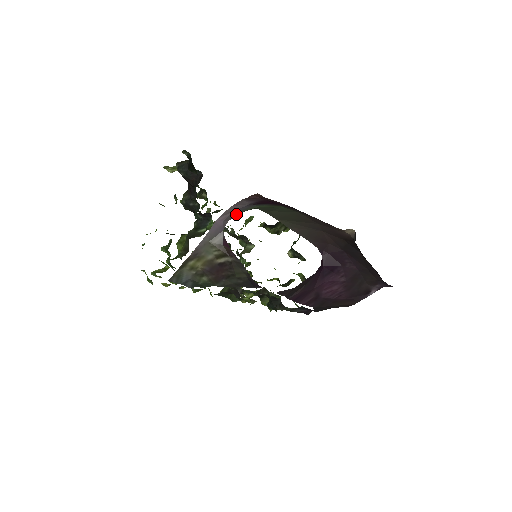
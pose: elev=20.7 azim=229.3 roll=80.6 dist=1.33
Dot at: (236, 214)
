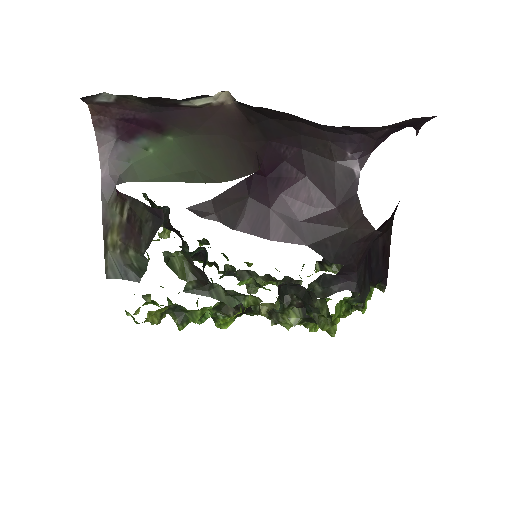
Dot at: (124, 166)
